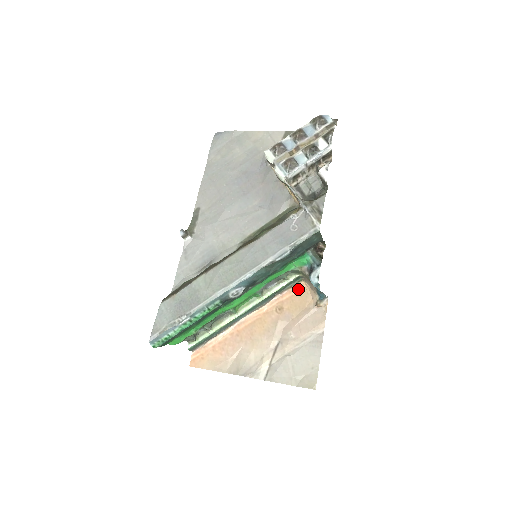
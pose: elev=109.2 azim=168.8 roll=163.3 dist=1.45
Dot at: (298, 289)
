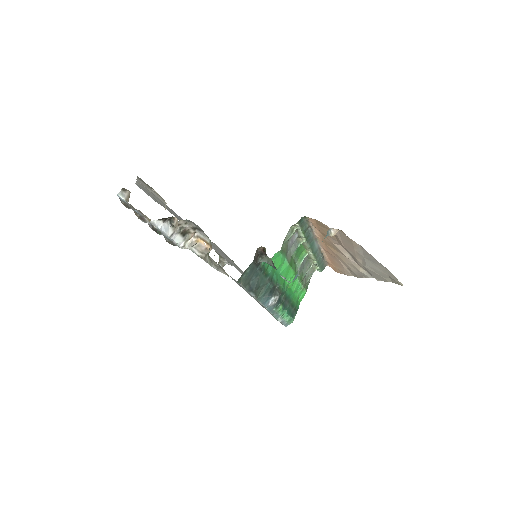
Dot at: (312, 221)
